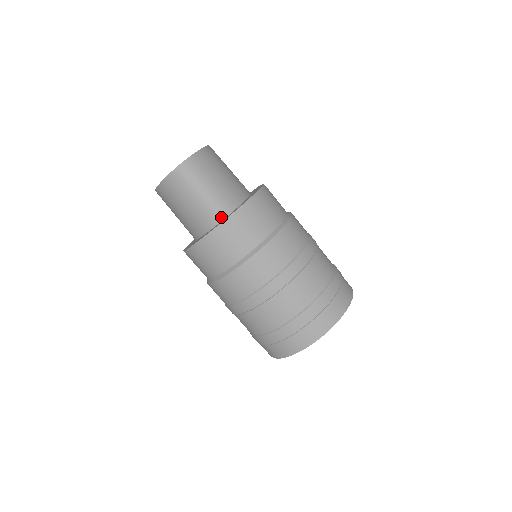
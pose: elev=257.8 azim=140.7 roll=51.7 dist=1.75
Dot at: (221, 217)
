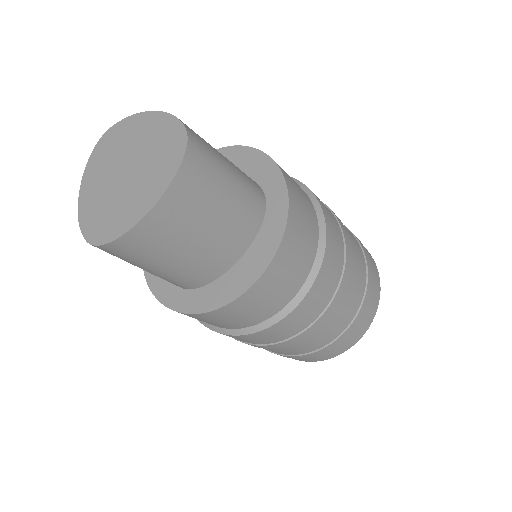
Dot at: (177, 286)
